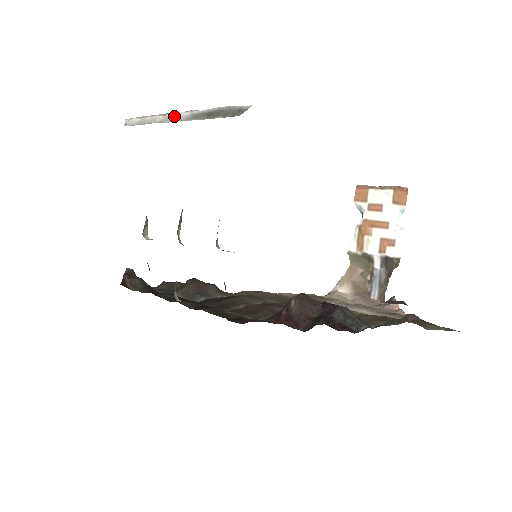
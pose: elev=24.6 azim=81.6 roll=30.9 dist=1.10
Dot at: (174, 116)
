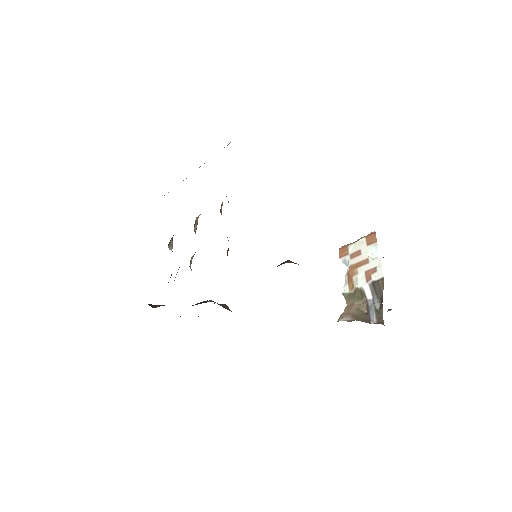
Dot at: occluded
